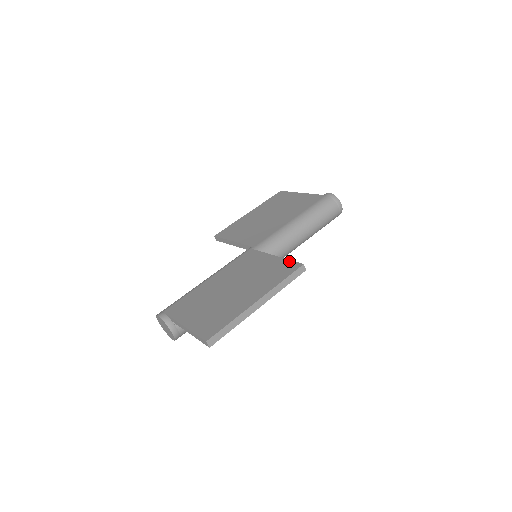
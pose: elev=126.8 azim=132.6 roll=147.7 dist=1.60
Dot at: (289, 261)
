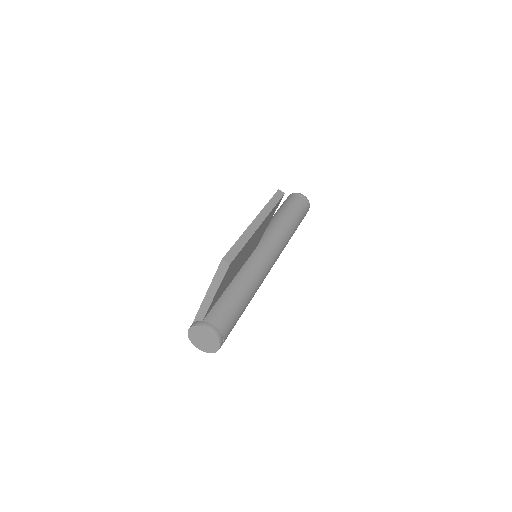
Dot at: occluded
